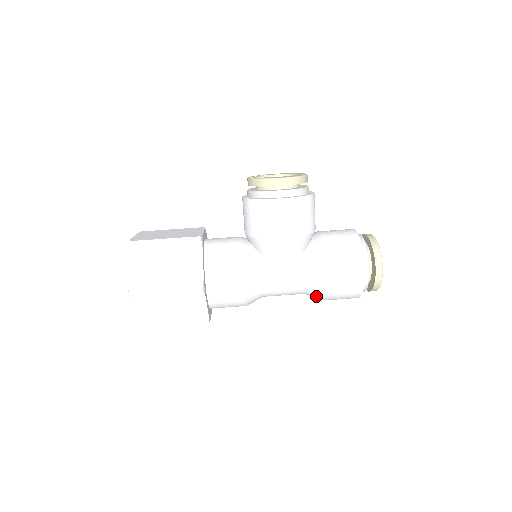
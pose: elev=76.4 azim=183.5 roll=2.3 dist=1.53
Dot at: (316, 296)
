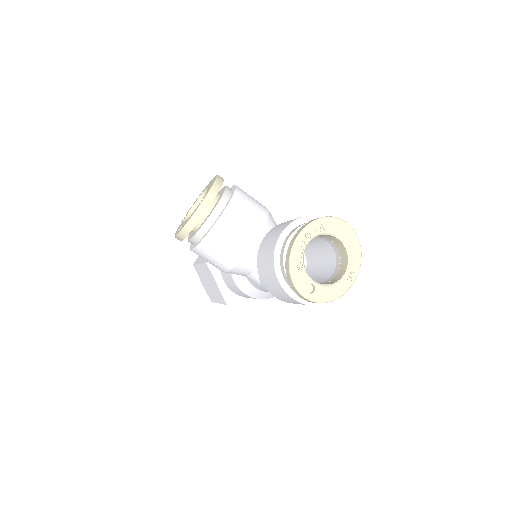
Dot at: occluded
